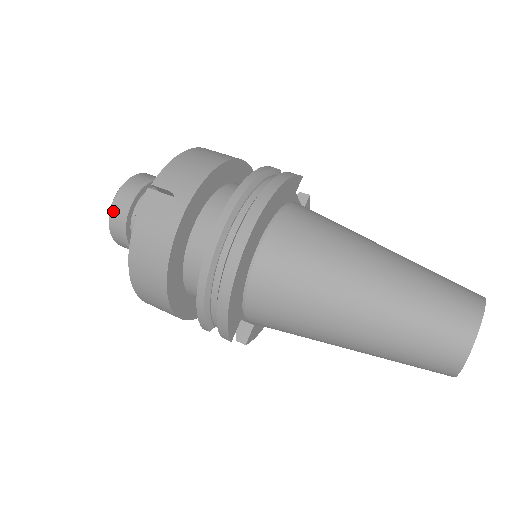
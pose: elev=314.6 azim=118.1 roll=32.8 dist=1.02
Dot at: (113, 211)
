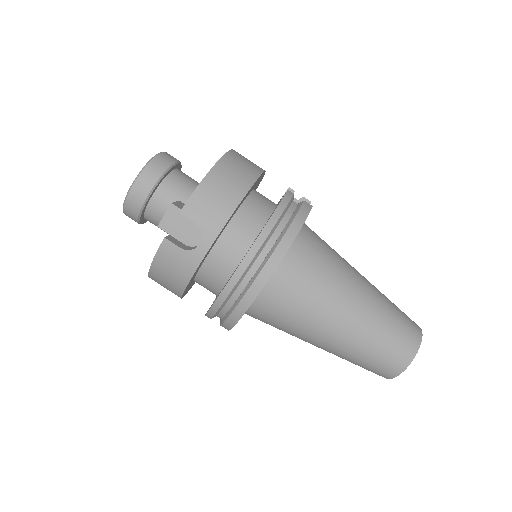
Dot at: (129, 199)
